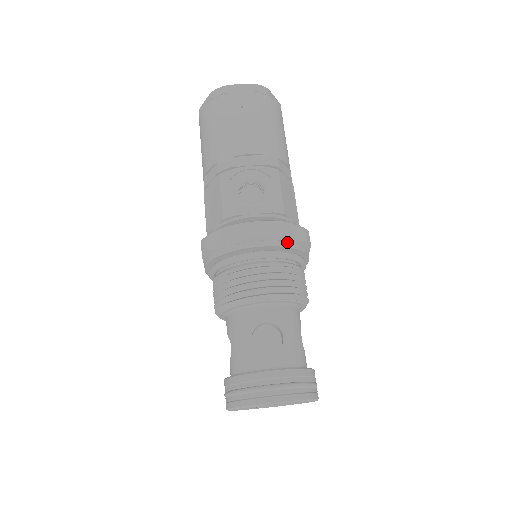
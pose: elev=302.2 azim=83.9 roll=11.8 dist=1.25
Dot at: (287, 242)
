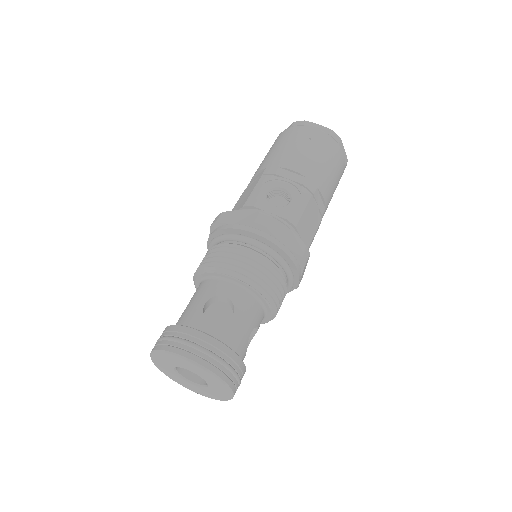
Dot at: (283, 245)
